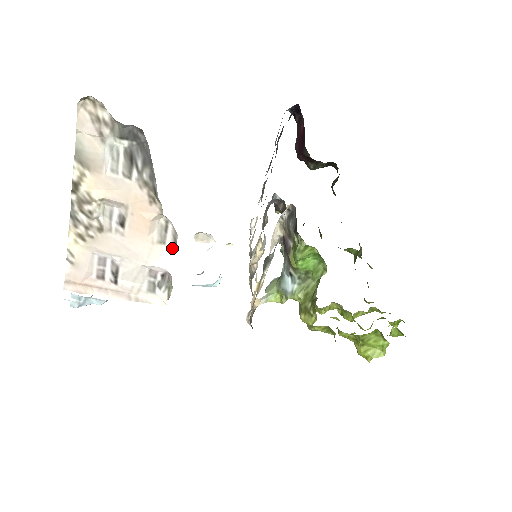
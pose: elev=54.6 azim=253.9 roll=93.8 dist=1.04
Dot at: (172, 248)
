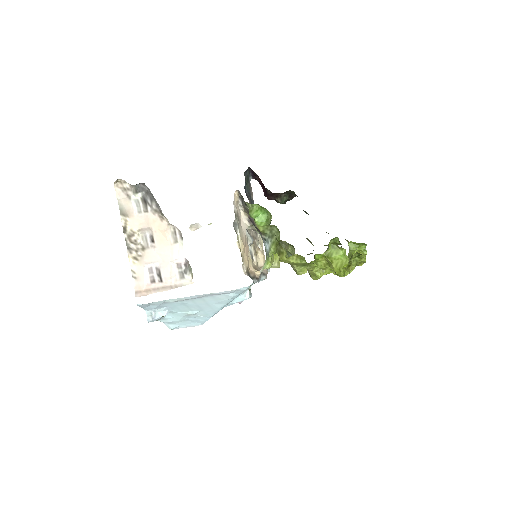
Dot at: (182, 242)
